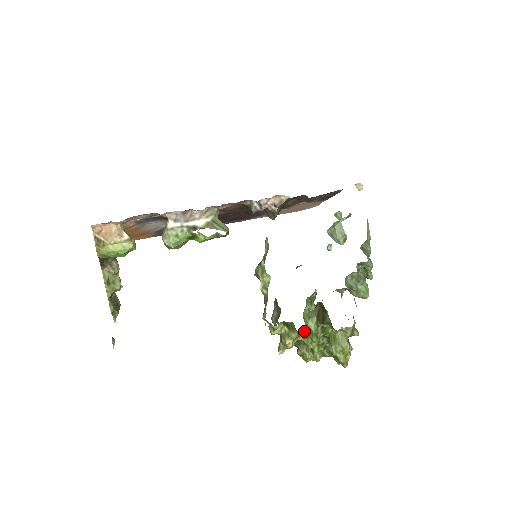
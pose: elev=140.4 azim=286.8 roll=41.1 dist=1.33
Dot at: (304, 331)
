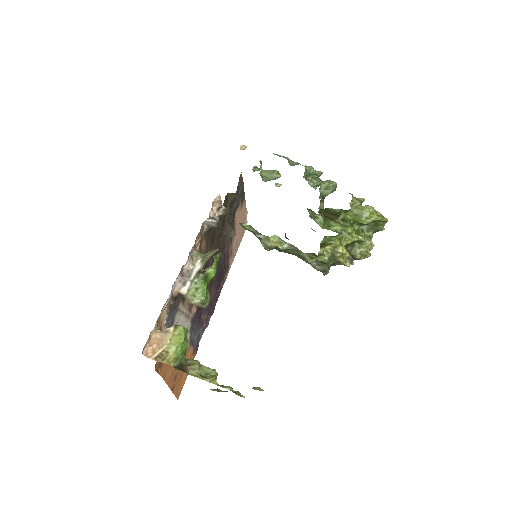
Dot at: occluded
